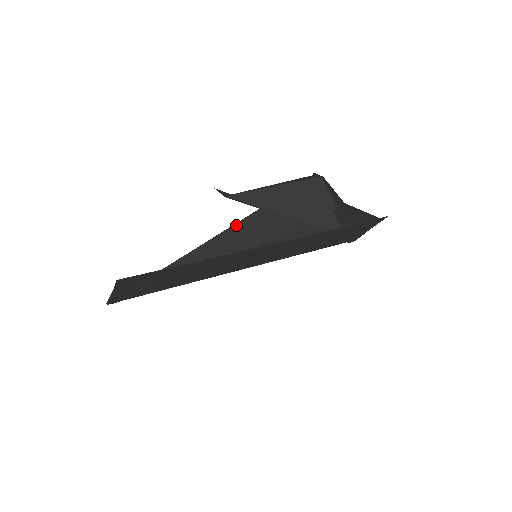
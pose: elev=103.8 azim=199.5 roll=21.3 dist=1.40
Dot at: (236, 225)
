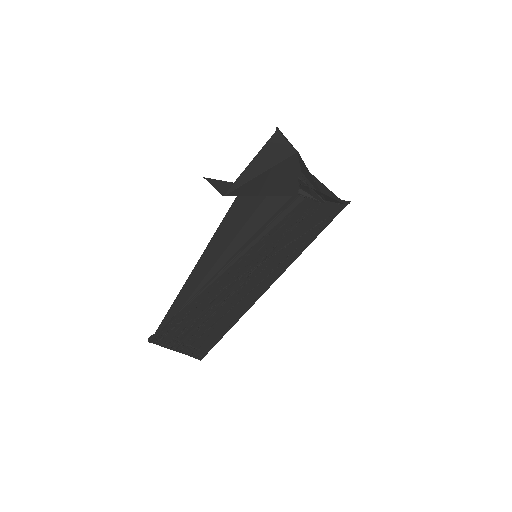
Dot at: (227, 215)
